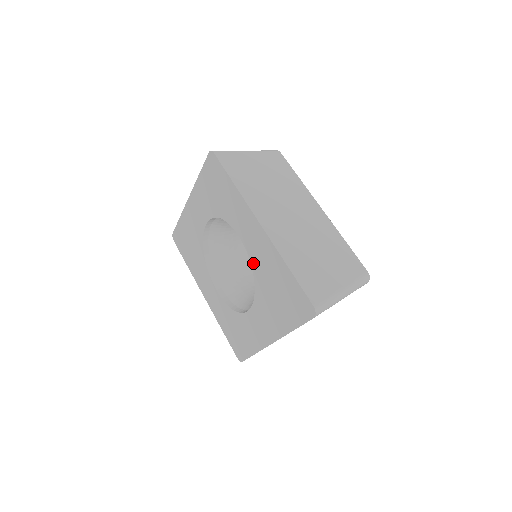
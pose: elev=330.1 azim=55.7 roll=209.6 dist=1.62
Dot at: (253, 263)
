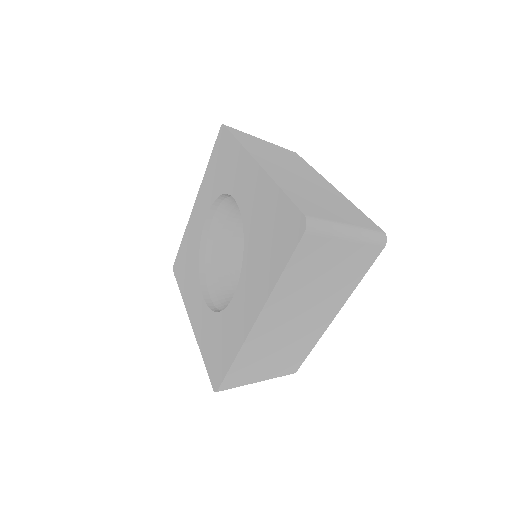
Dot at: (245, 220)
